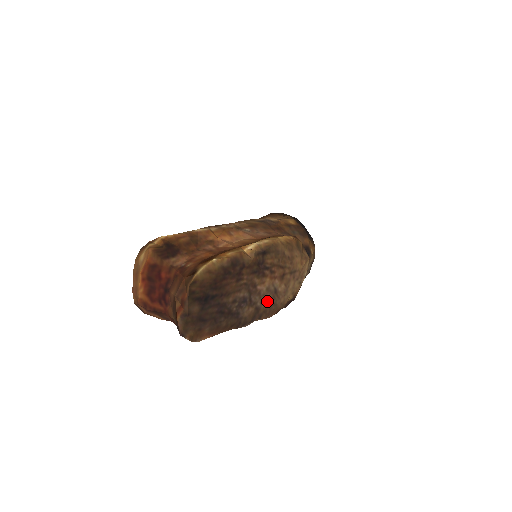
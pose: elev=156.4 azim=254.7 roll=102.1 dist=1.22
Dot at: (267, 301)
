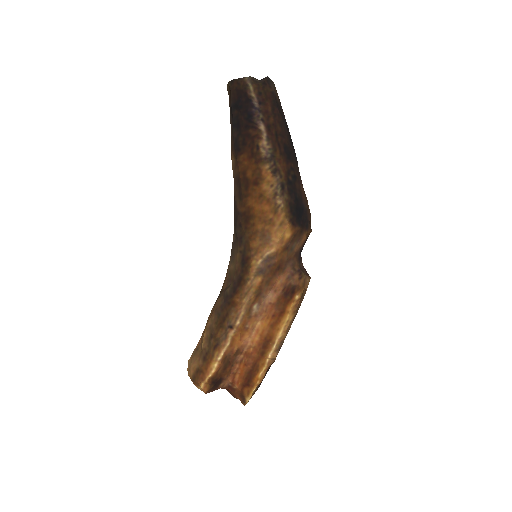
Dot at: occluded
